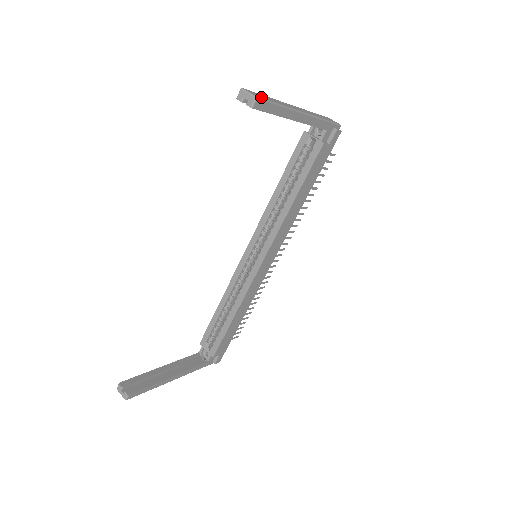
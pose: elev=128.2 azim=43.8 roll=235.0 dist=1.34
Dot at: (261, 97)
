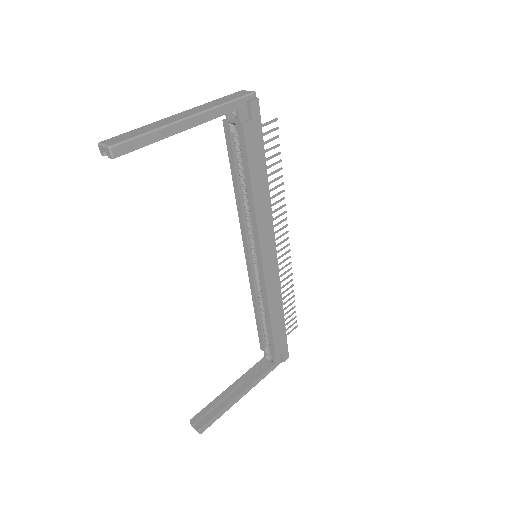
Dot at: (118, 141)
